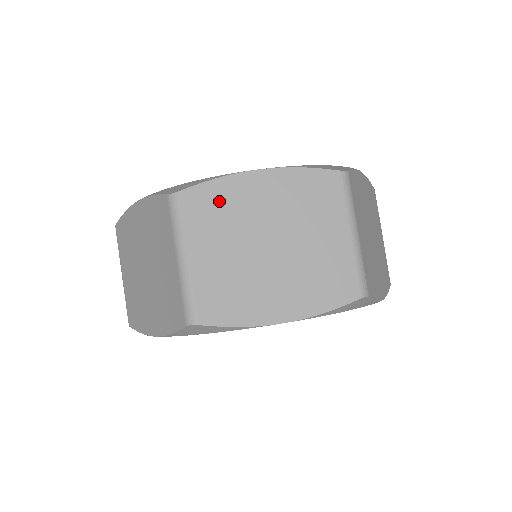
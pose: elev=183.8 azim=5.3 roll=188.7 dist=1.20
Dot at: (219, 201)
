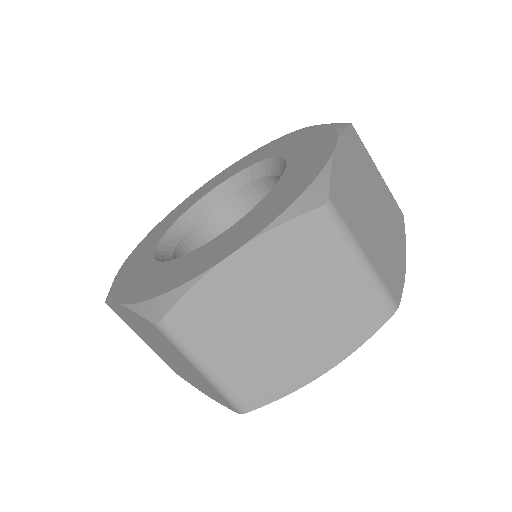
Dot at: (208, 306)
